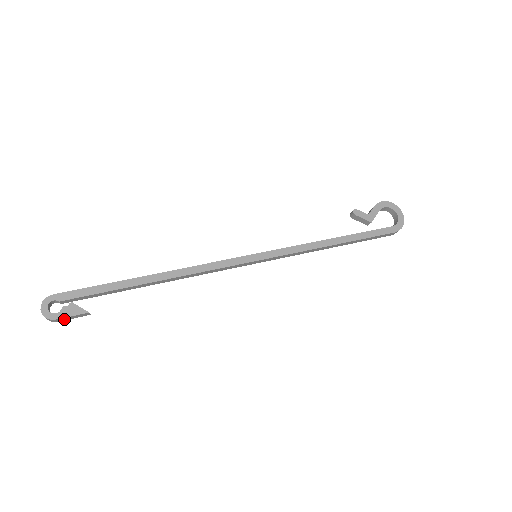
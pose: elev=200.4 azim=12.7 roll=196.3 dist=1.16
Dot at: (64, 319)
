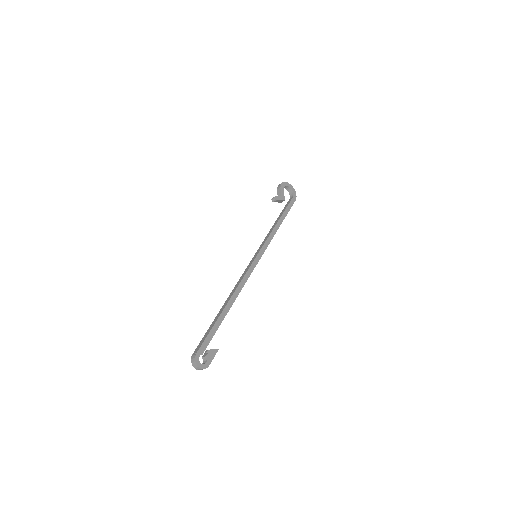
Dot at: (209, 363)
